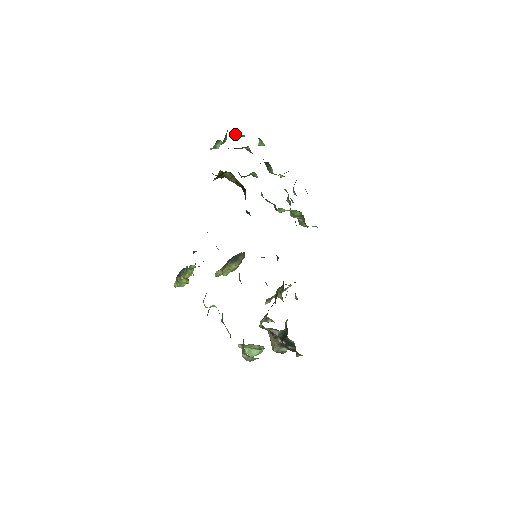
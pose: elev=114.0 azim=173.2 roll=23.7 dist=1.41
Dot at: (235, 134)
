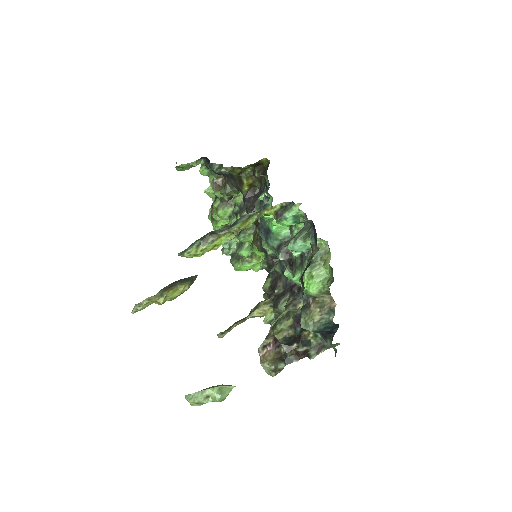
Dot at: (200, 167)
